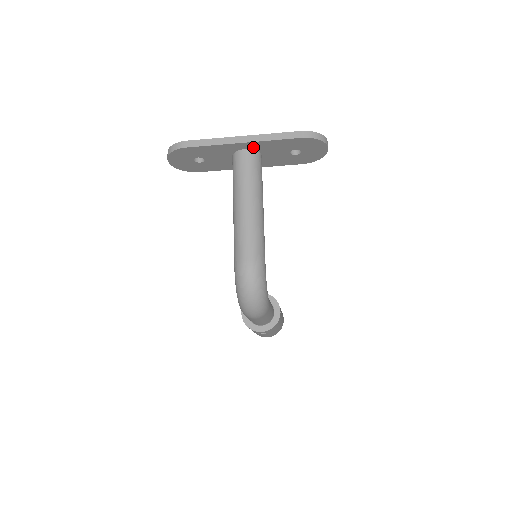
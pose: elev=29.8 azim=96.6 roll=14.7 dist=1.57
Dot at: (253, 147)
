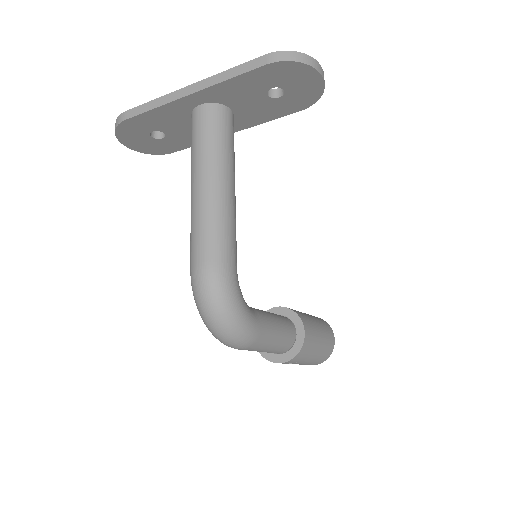
Dot at: (209, 99)
